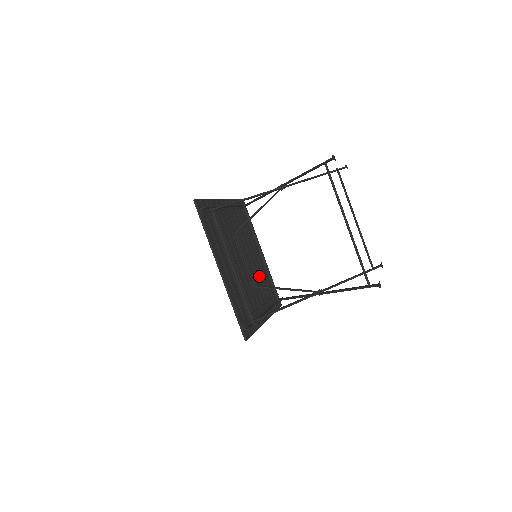
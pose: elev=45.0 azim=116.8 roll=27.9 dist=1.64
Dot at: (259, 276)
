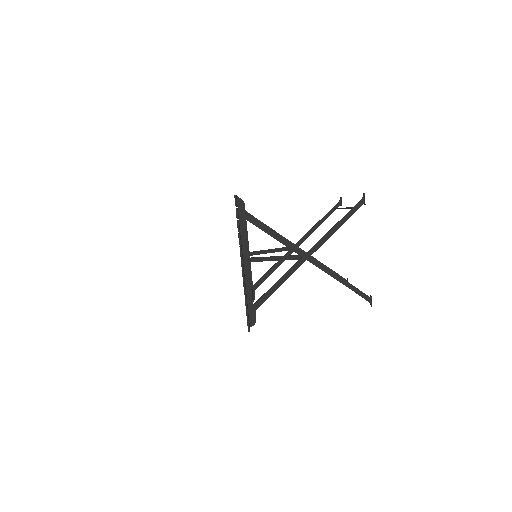
Dot at: occluded
